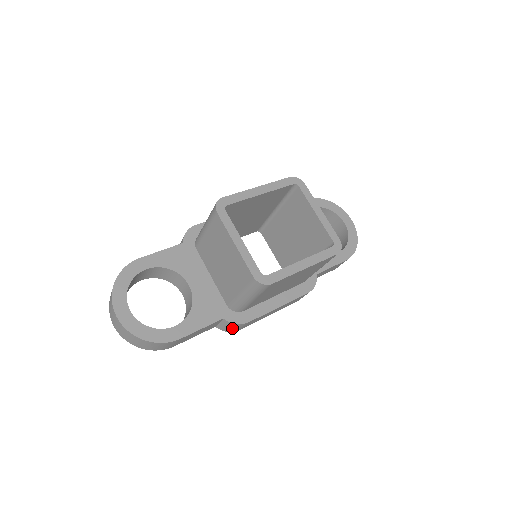
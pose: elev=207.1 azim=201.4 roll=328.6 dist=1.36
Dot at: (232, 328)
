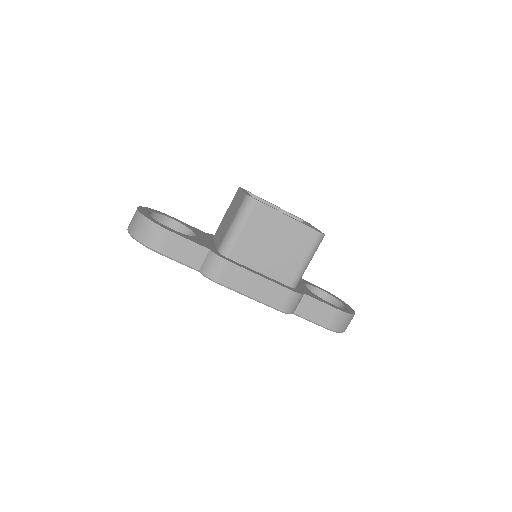
Dot at: (212, 267)
